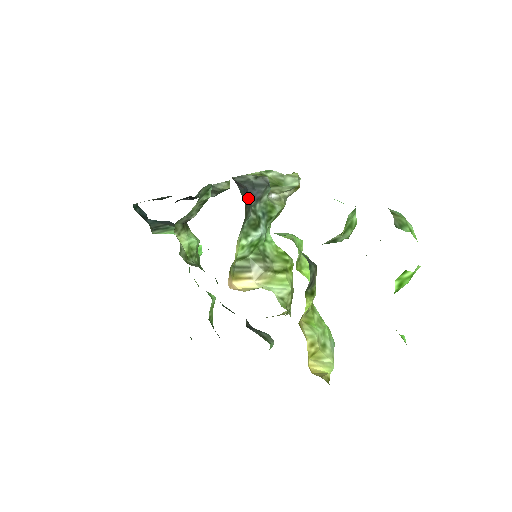
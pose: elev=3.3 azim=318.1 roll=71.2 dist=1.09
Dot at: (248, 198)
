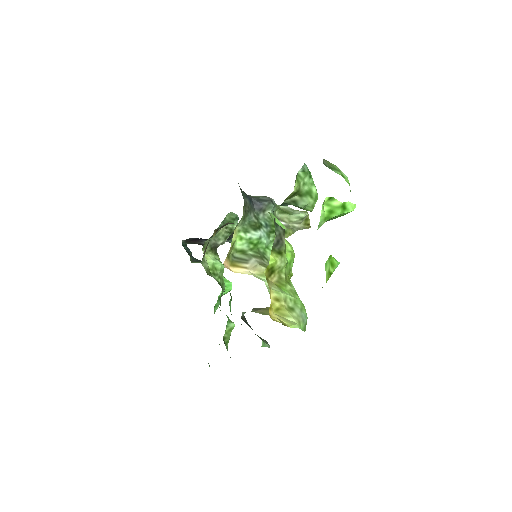
Dot at: (251, 204)
